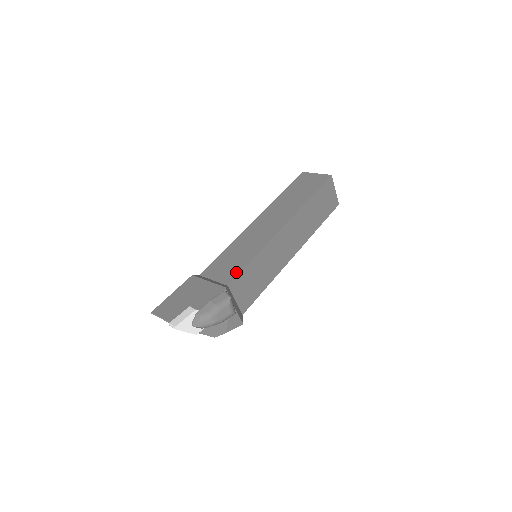
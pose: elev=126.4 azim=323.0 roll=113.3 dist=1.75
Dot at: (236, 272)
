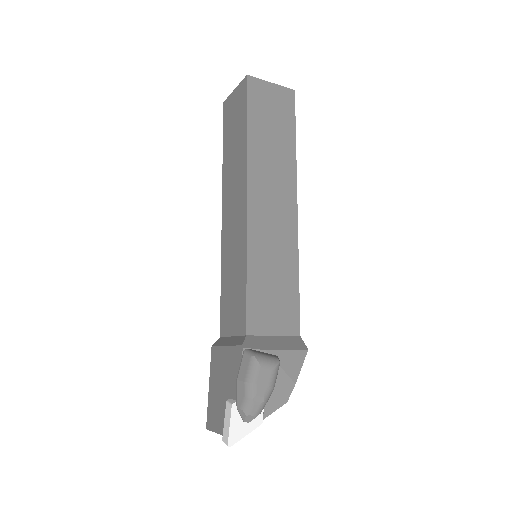
Dot at: (243, 308)
